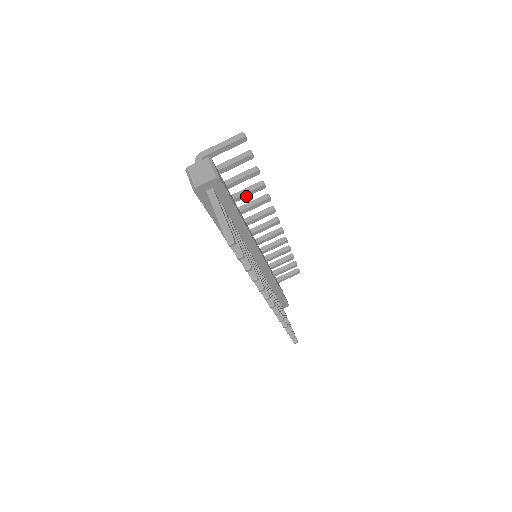
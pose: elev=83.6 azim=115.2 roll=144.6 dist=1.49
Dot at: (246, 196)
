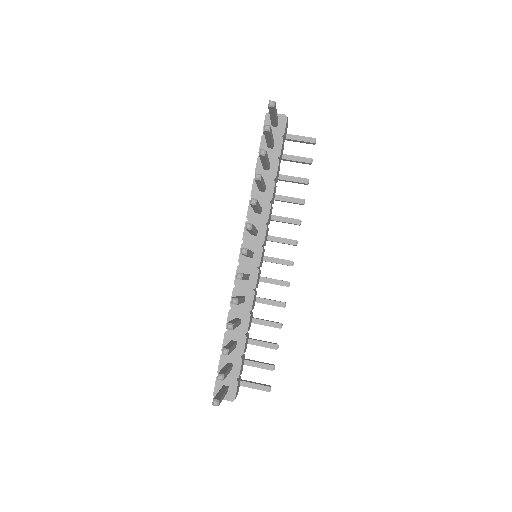
Dot at: (286, 200)
